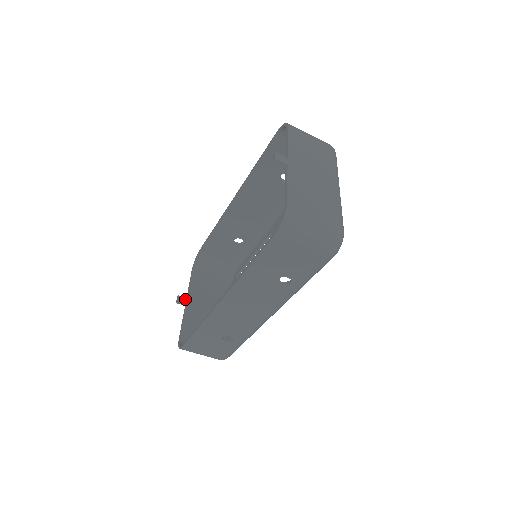
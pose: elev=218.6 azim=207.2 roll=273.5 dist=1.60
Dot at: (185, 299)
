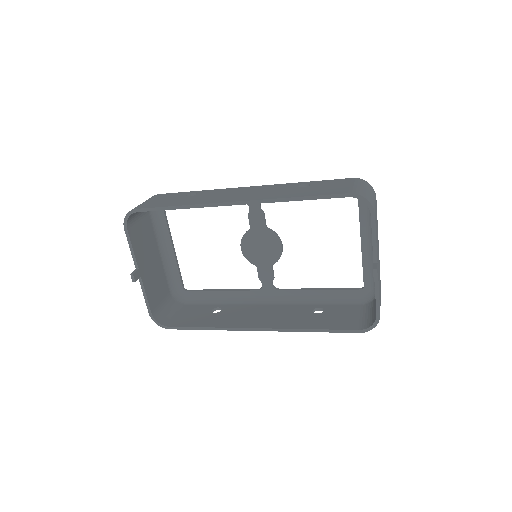
Dot at: (138, 272)
